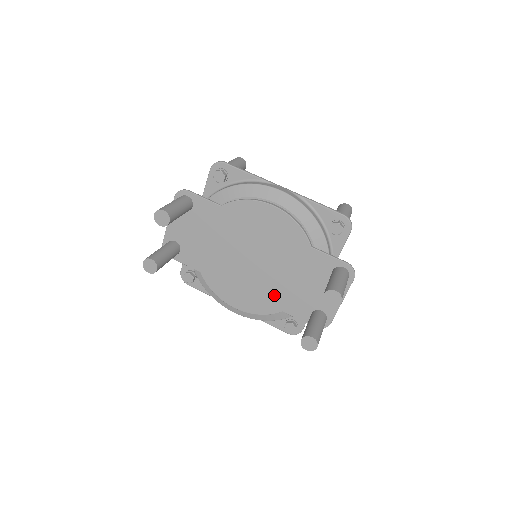
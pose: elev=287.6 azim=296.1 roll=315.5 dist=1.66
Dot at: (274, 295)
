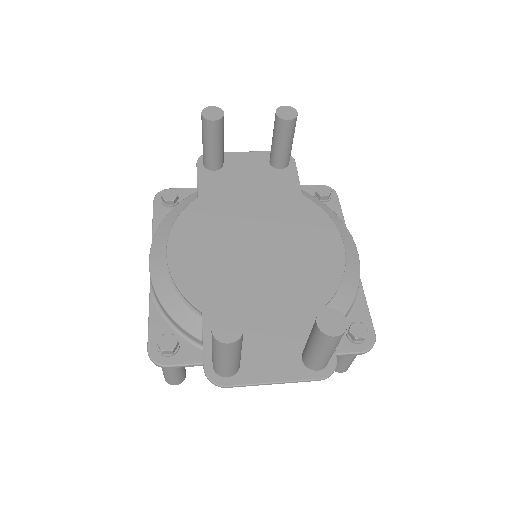
Dot at: (223, 290)
